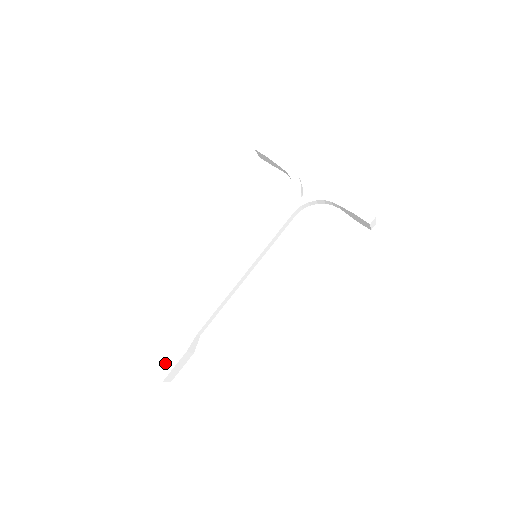
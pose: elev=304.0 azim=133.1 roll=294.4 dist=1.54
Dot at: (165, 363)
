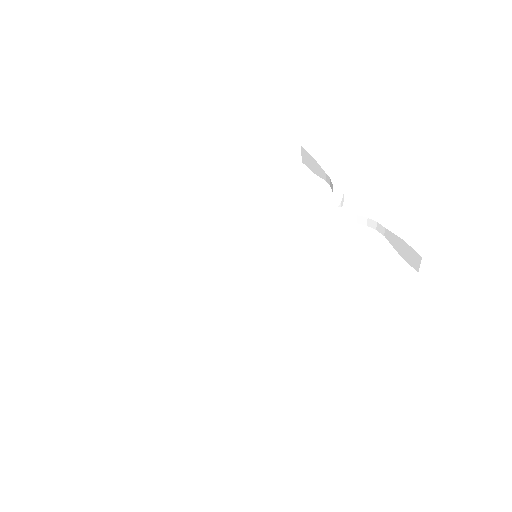
Dot at: (74, 344)
